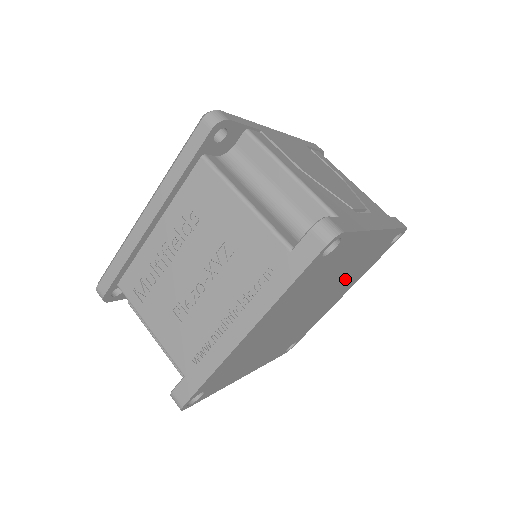
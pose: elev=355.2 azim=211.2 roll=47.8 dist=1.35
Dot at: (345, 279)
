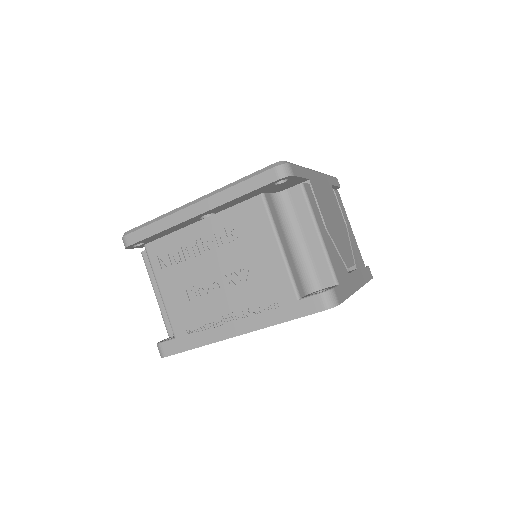
Dot at: occluded
